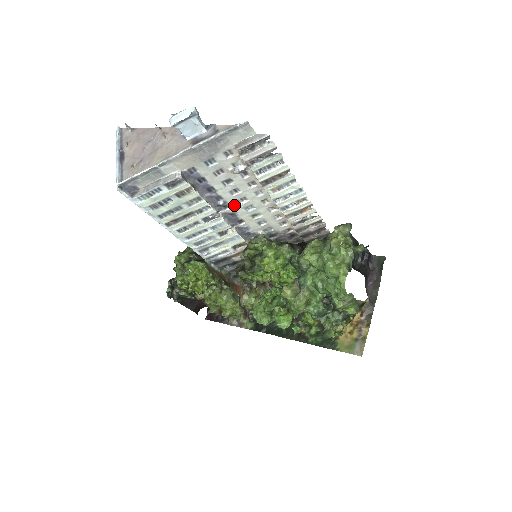
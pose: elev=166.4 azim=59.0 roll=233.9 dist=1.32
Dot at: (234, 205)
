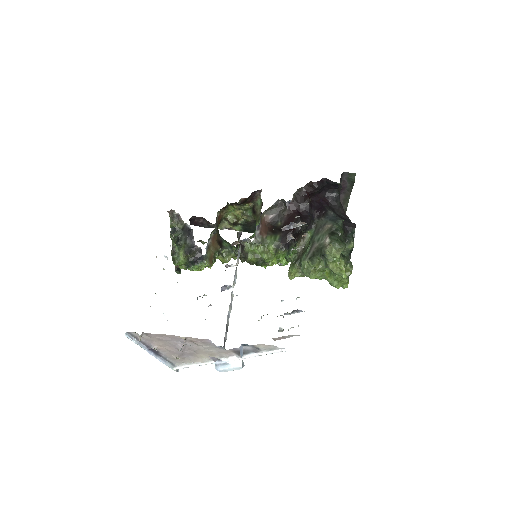
Dot at: occluded
